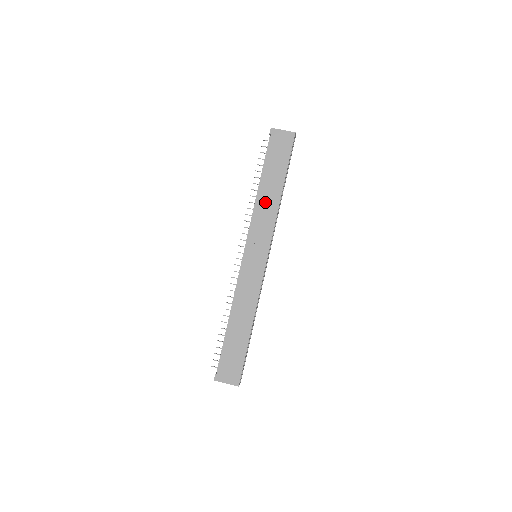
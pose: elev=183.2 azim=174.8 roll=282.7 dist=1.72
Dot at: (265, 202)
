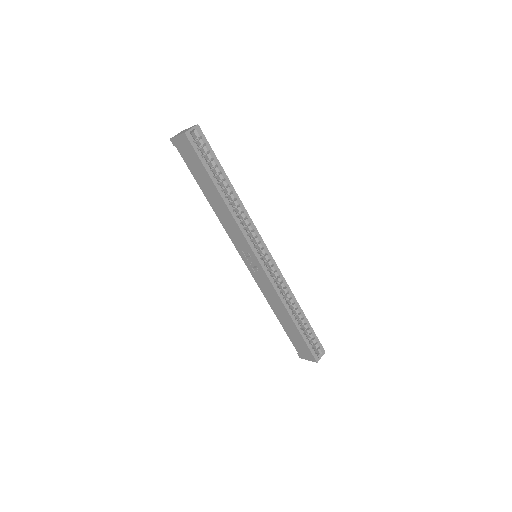
Dot at: (220, 213)
